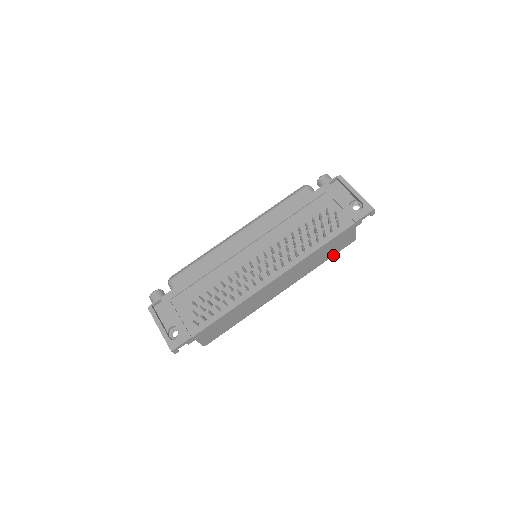
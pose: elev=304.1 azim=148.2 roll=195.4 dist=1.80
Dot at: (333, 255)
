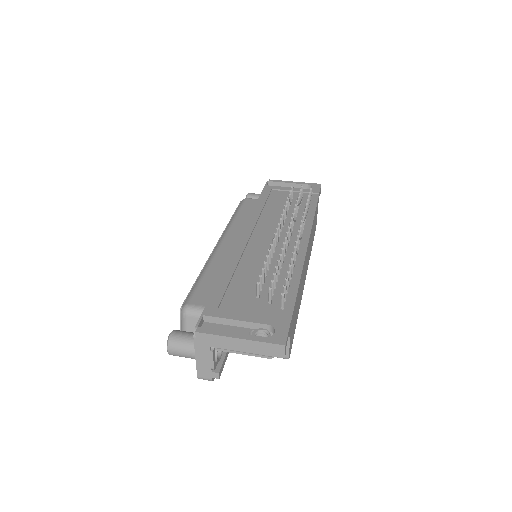
Dot at: (313, 240)
